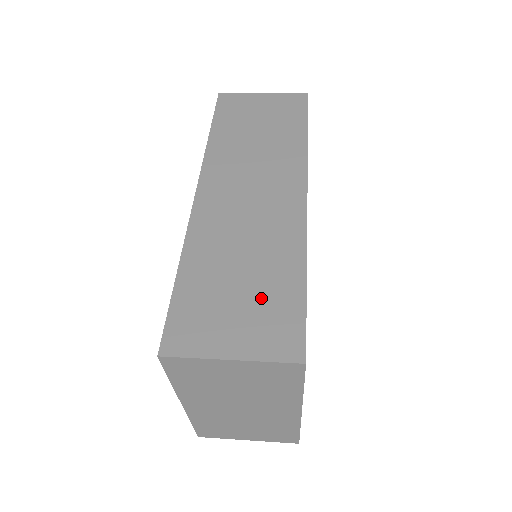
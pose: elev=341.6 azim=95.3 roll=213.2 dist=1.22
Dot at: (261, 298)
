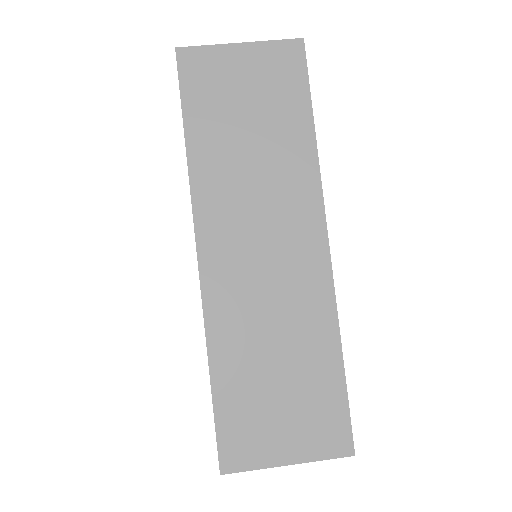
Dot at: (303, 394)
